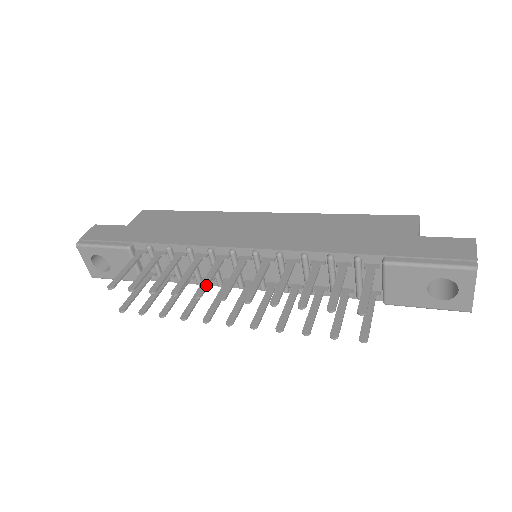
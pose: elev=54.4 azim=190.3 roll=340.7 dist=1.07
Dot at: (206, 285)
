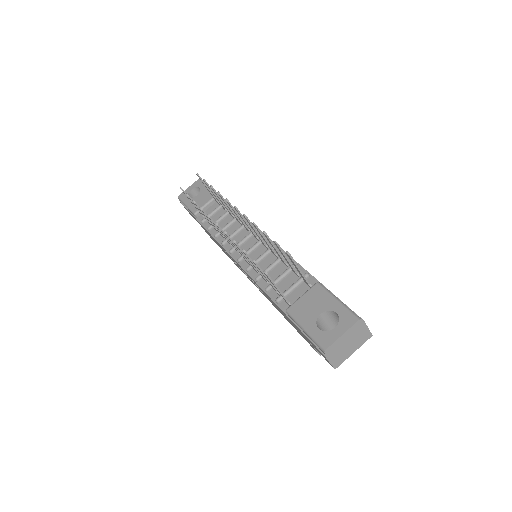
Dot at: occluded
